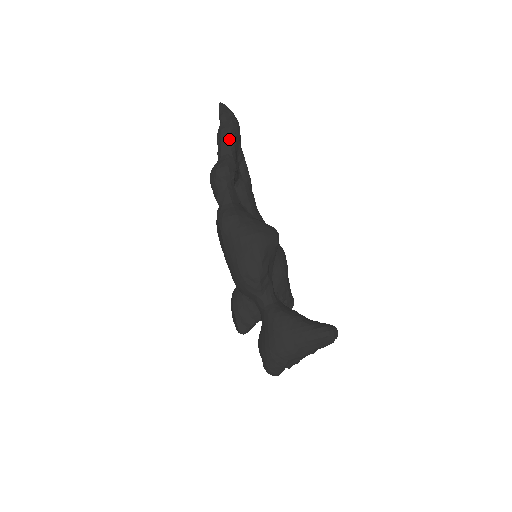
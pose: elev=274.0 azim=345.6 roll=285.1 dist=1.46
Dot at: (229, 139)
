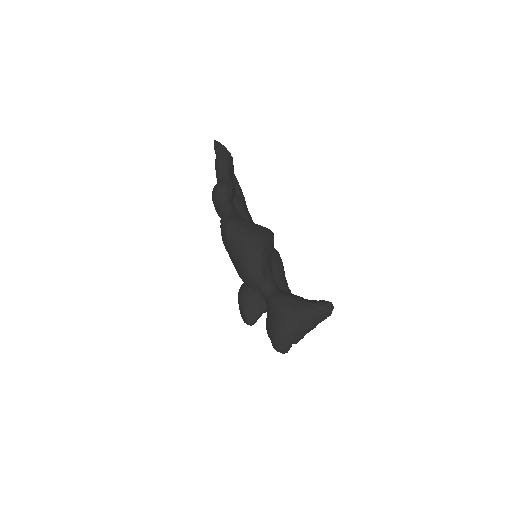
Dot at: (225, 165)
